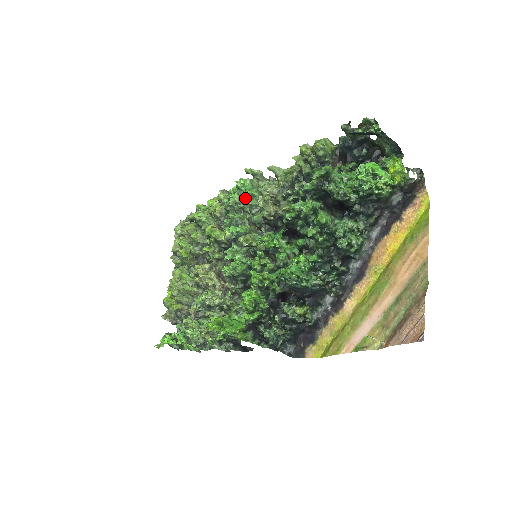
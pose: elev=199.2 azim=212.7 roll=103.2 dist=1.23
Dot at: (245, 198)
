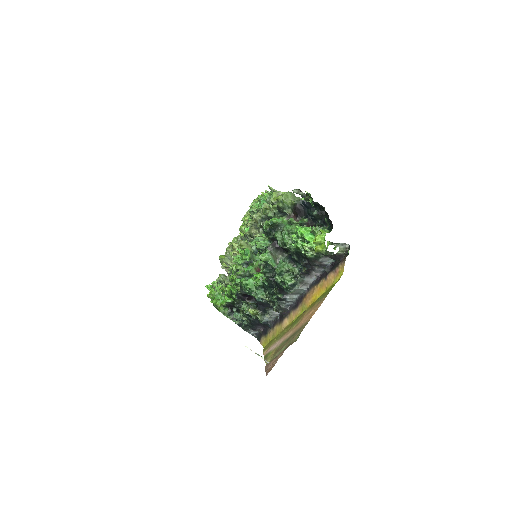
Dot at: (257, 211)
